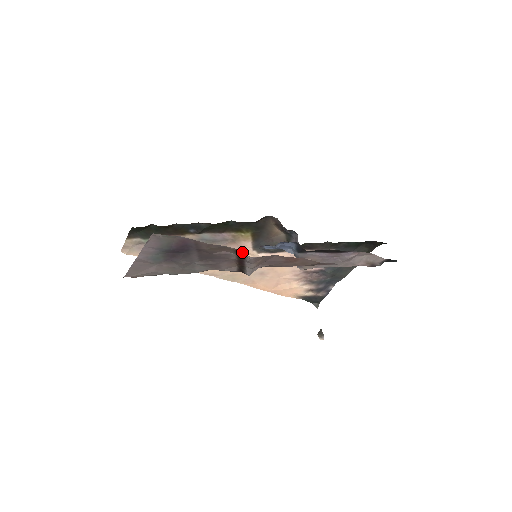
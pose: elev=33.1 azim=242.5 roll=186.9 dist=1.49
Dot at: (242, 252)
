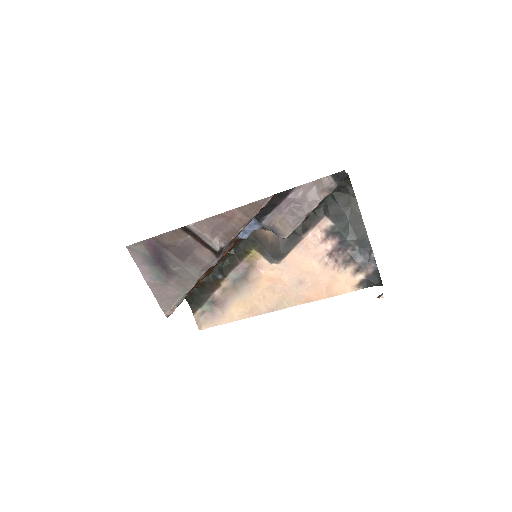
Dot at: (184, 227)
